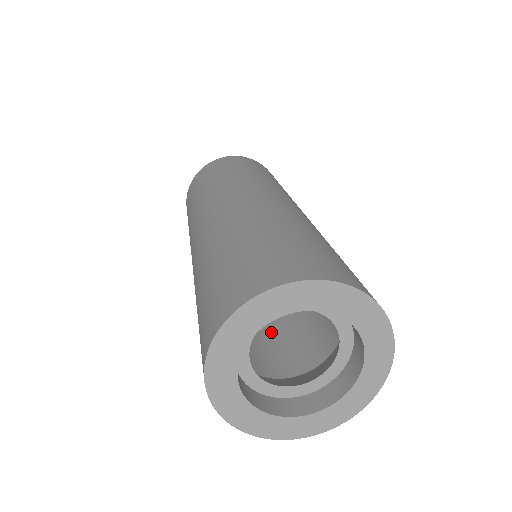
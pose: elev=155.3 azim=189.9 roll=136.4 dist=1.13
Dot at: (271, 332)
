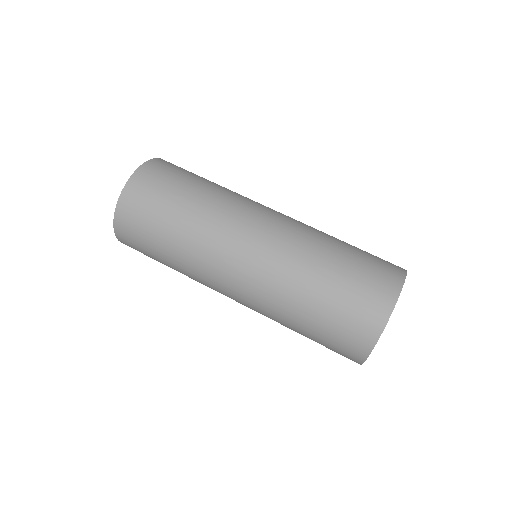
Dot at: occluded
